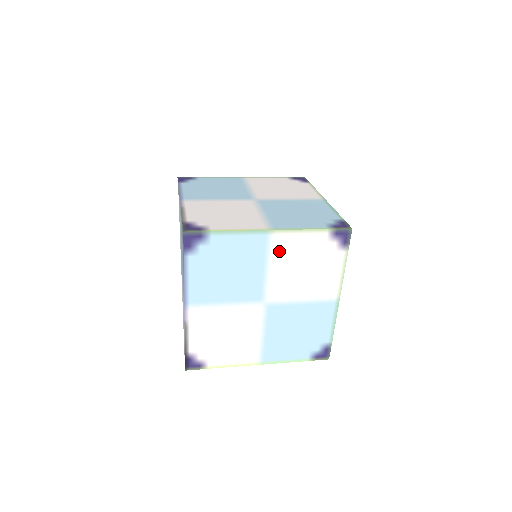
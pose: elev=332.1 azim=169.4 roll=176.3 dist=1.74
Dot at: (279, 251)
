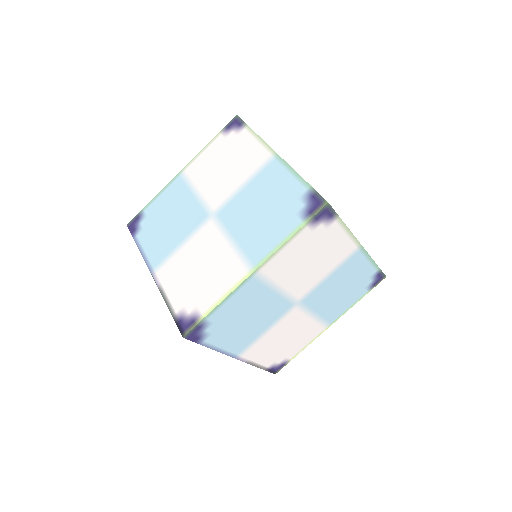
Dot at: (275, 274)
